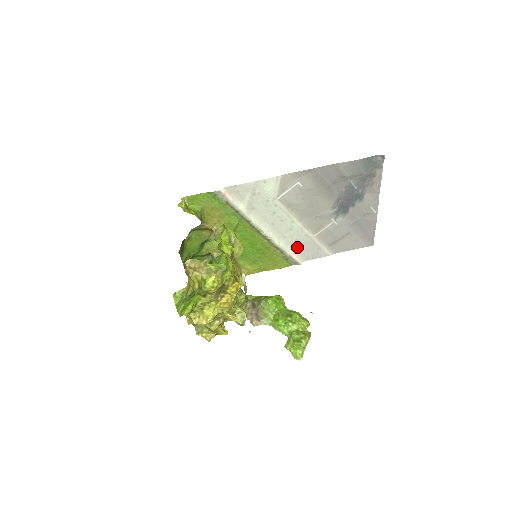
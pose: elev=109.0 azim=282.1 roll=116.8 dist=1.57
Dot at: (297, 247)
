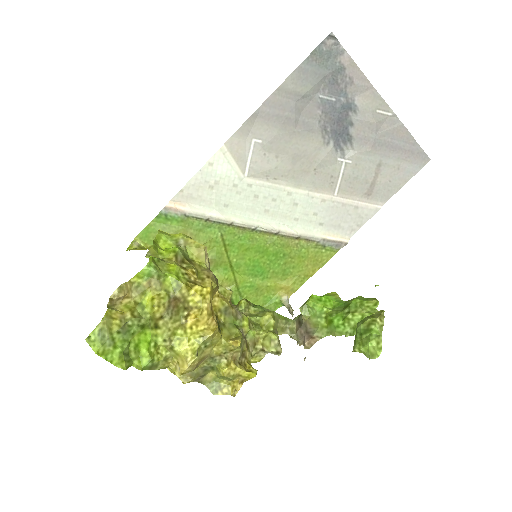
Dot at: (324, 223)
